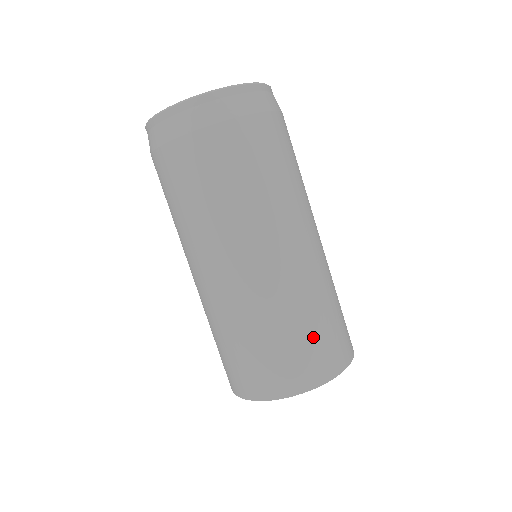
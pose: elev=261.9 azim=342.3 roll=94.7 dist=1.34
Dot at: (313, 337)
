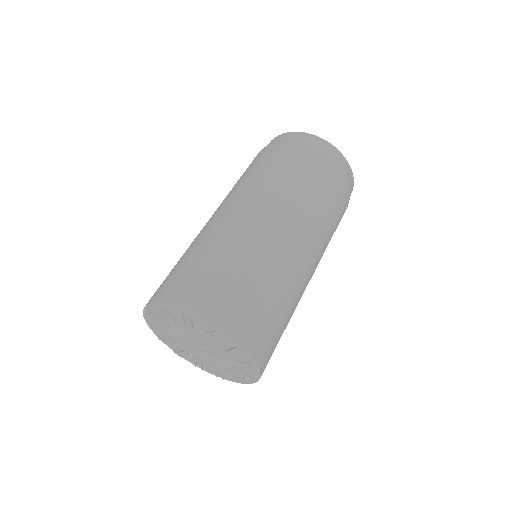
Dot at: (275, 318)
